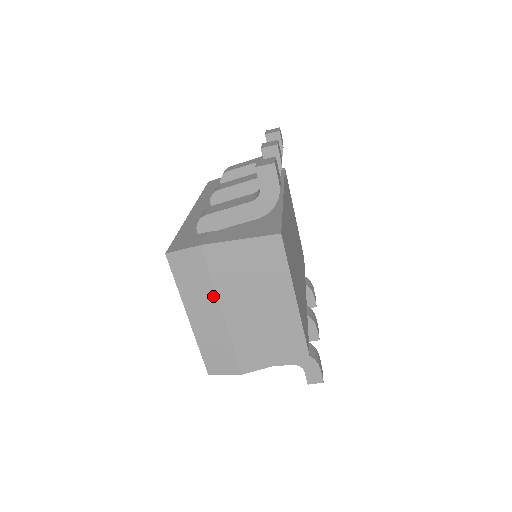
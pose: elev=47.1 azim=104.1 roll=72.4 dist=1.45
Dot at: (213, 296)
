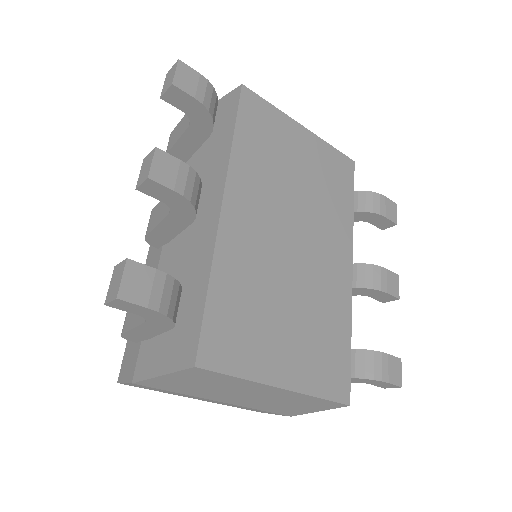
Dot at: occluded
